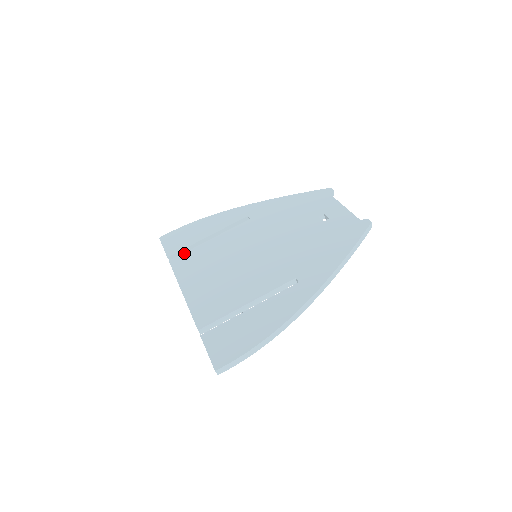
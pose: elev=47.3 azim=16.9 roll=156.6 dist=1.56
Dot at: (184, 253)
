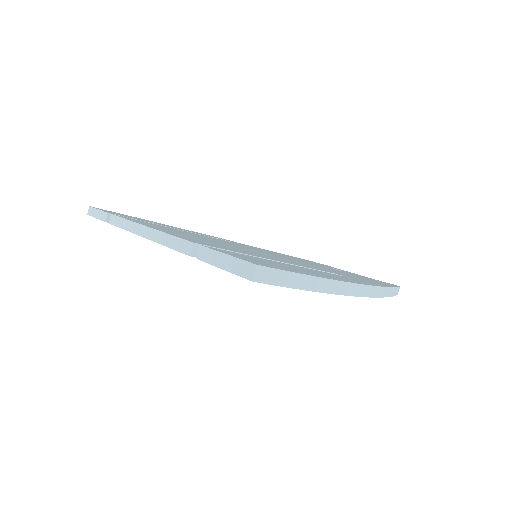
Dot at: occluded
